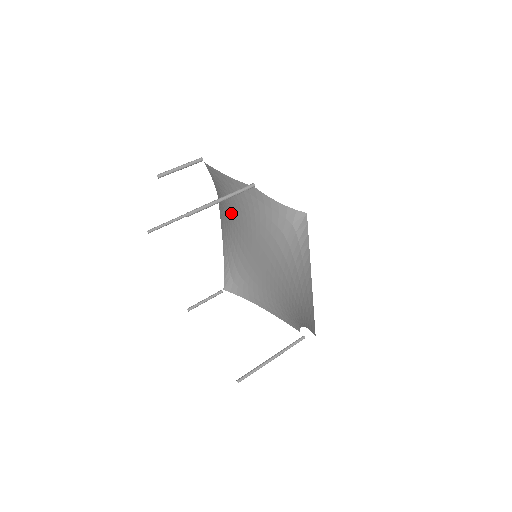
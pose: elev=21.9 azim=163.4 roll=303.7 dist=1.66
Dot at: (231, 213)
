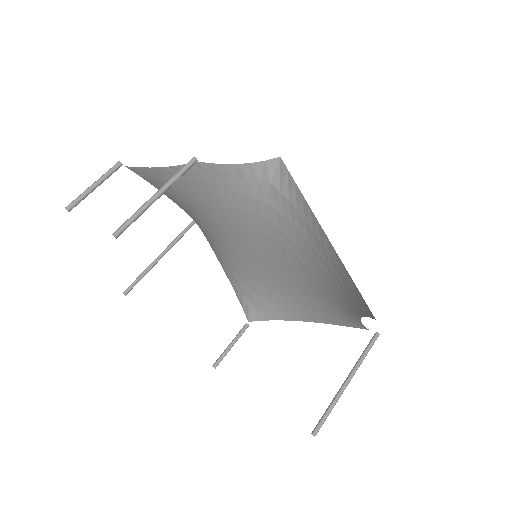
Dot at: (202, 219)
